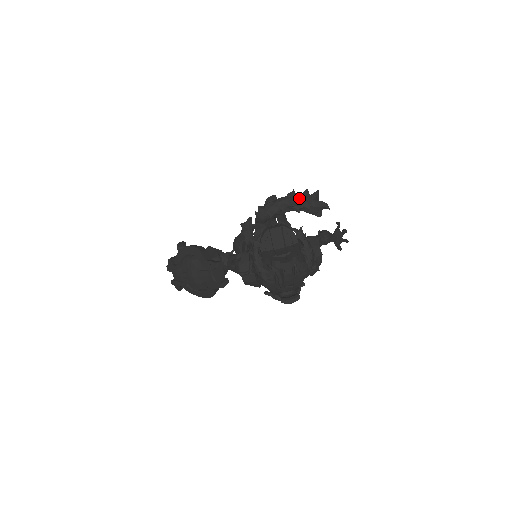
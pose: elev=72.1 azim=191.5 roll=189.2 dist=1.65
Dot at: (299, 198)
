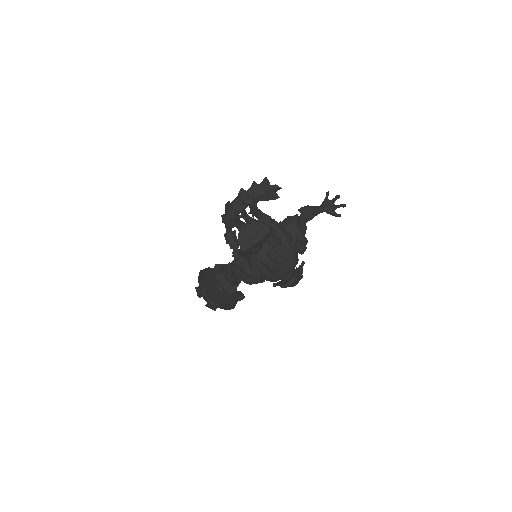
Dot at: (248, 192)
